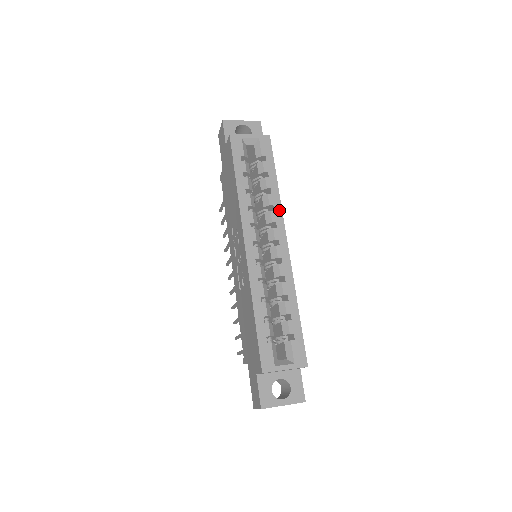
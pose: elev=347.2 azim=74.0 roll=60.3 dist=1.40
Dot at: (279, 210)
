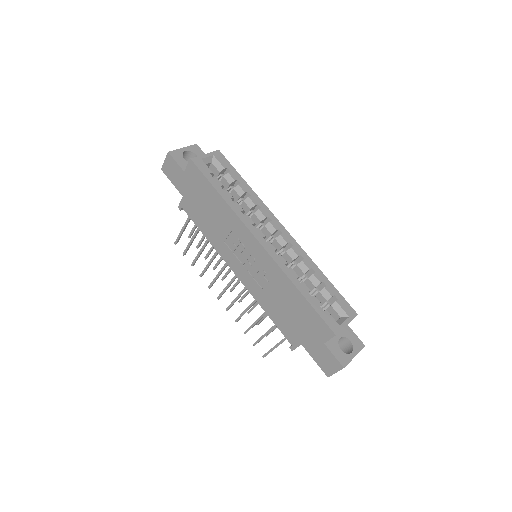
Dot at: (264, 206)
